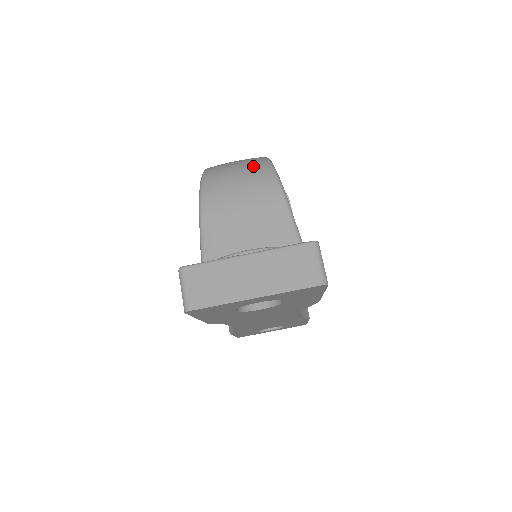
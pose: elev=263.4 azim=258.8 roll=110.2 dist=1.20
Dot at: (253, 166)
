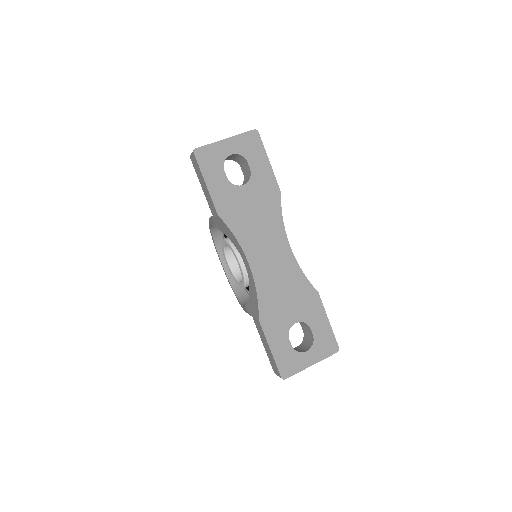
Dot at: occluded
